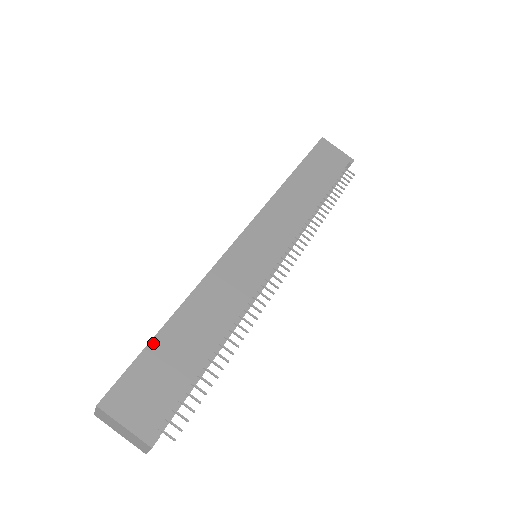
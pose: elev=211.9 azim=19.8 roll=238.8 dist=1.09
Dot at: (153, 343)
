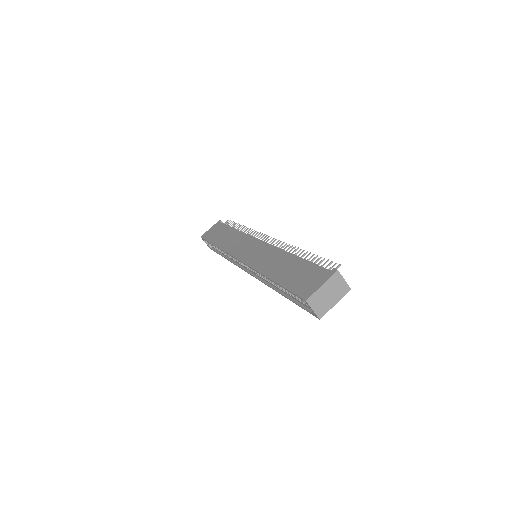
Dot at: (282, 284)
